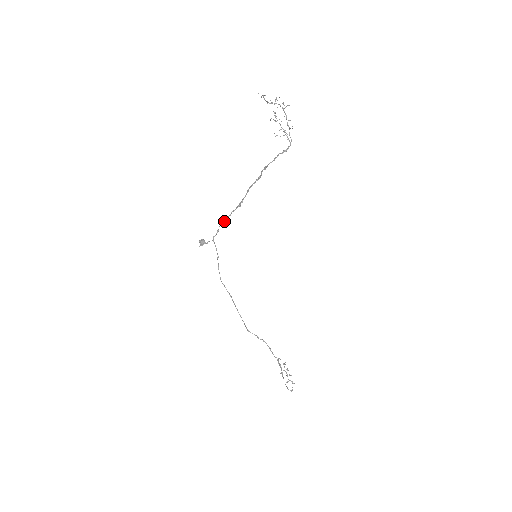
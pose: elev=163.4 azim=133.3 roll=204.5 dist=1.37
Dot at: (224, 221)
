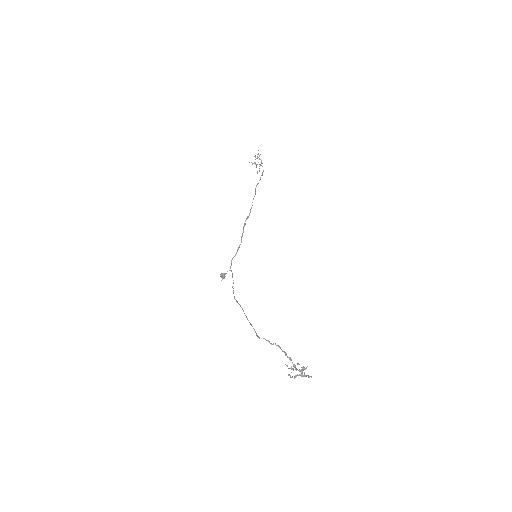
Dot at: (237, 251)
